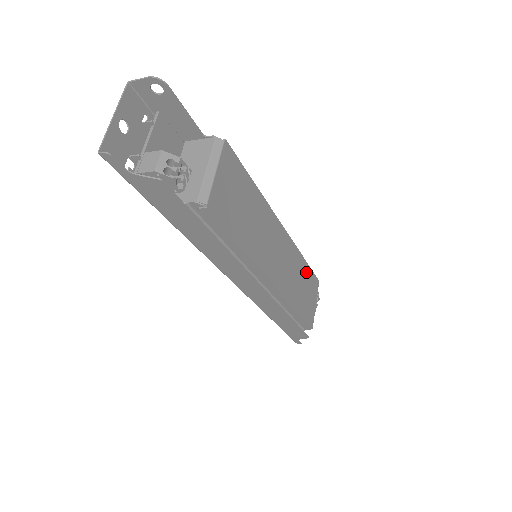
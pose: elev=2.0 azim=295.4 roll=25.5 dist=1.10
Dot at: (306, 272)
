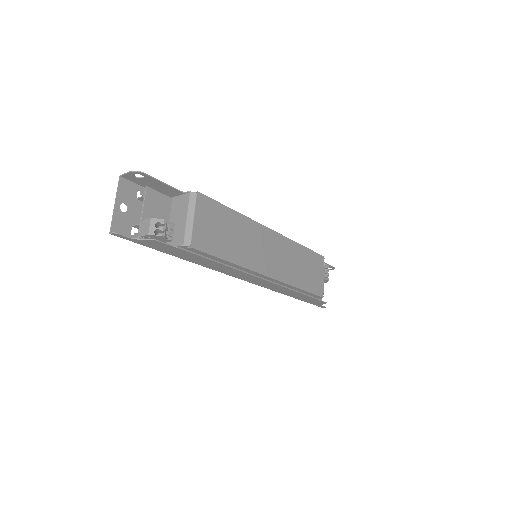
Dot at: (306, 255)
